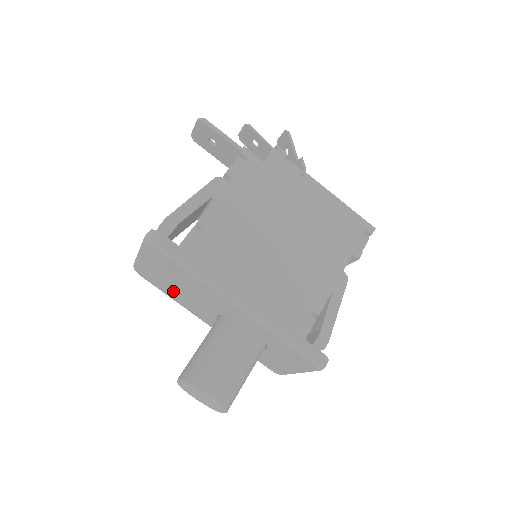
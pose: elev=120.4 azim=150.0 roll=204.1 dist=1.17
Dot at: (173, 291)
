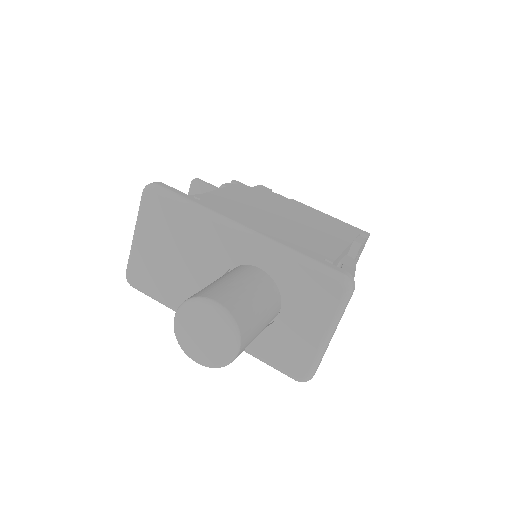
Dot at: (169, 280)
